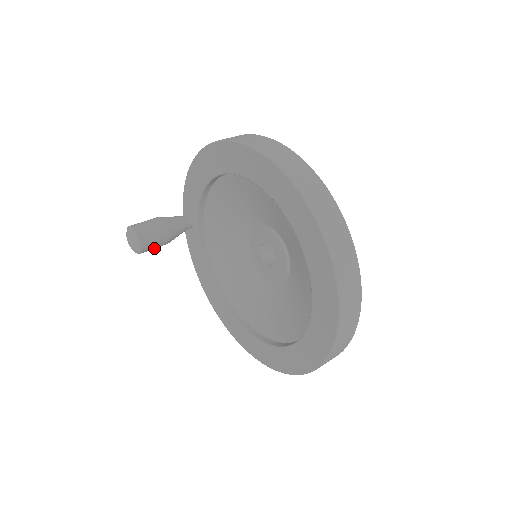
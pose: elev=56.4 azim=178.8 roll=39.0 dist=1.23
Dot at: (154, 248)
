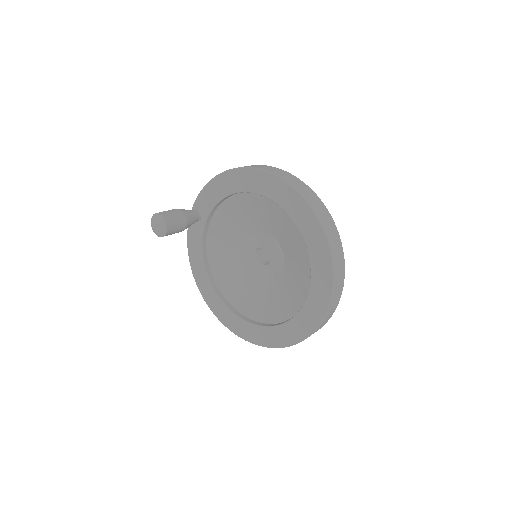
Dot at: occluded
